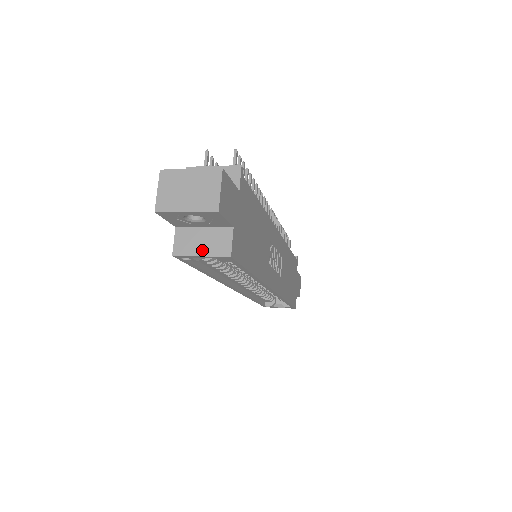
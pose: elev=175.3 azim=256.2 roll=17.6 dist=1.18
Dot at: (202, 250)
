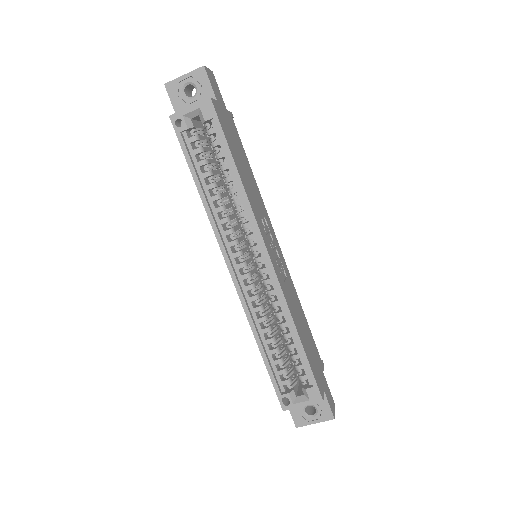
Dot at: (191, 107)
